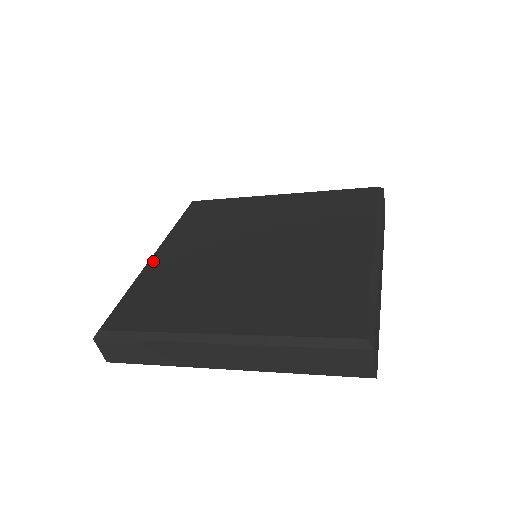
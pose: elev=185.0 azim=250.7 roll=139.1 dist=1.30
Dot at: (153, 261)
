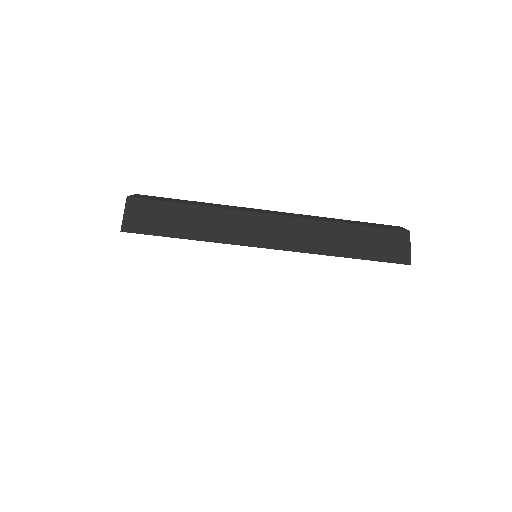
Dot at: occluded
